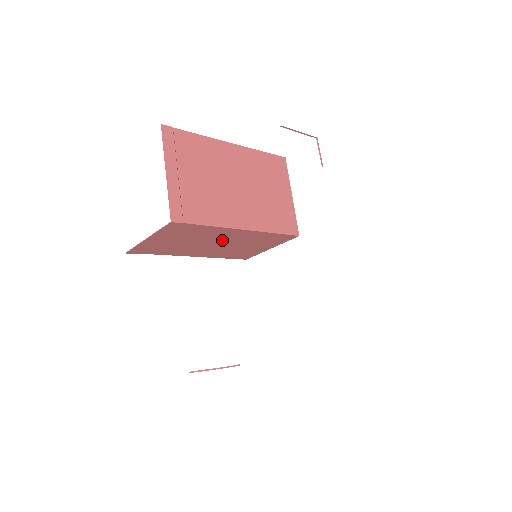
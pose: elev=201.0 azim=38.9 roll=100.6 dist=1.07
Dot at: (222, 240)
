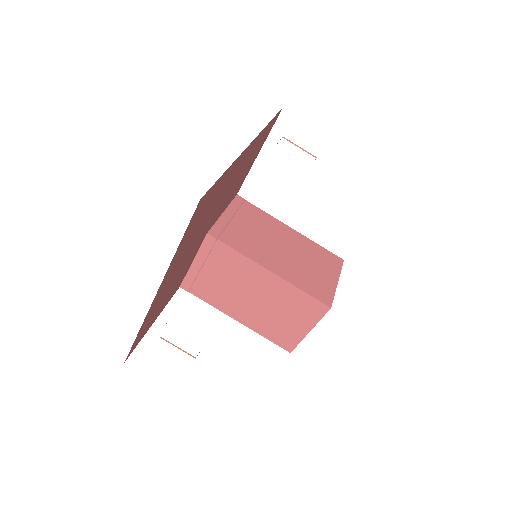
Dot at: (256, 290)
